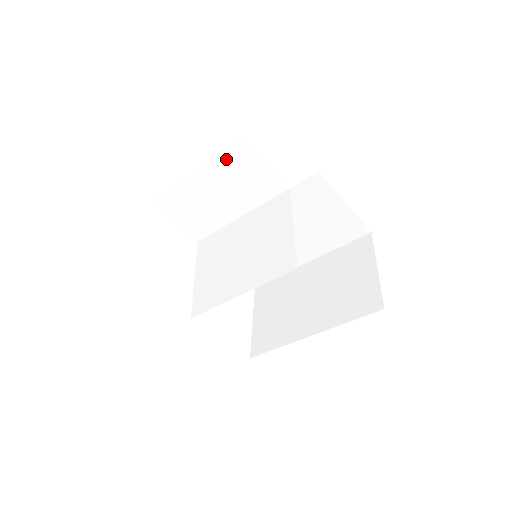
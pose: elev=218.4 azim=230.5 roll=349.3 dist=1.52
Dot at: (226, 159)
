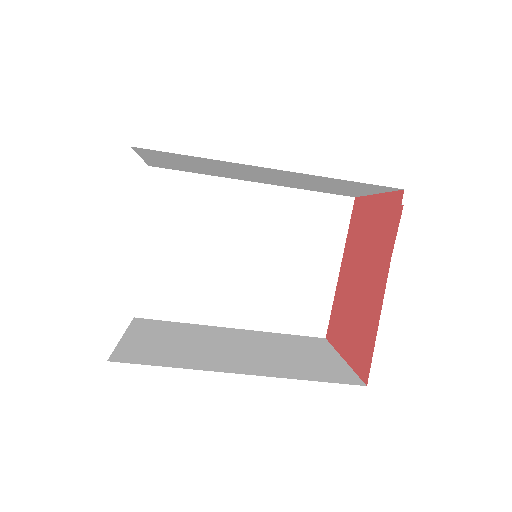
Dot at: (339, 181)
